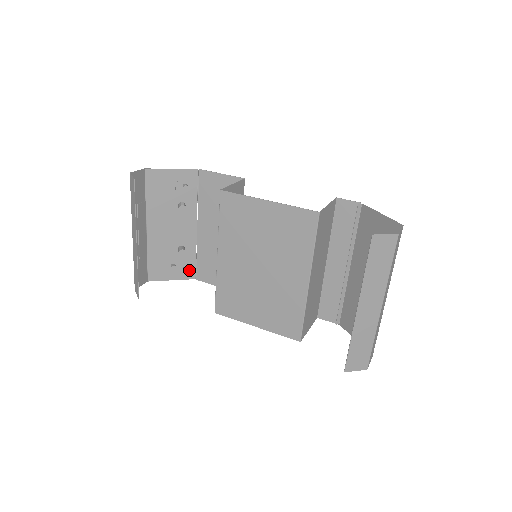
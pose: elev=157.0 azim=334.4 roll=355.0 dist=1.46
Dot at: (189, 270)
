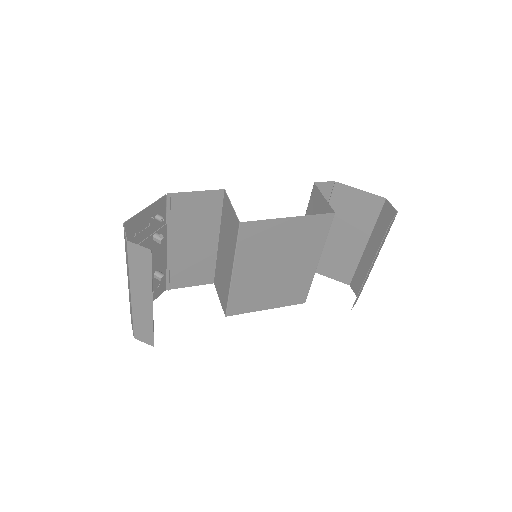
Dot at: (161, 286)
